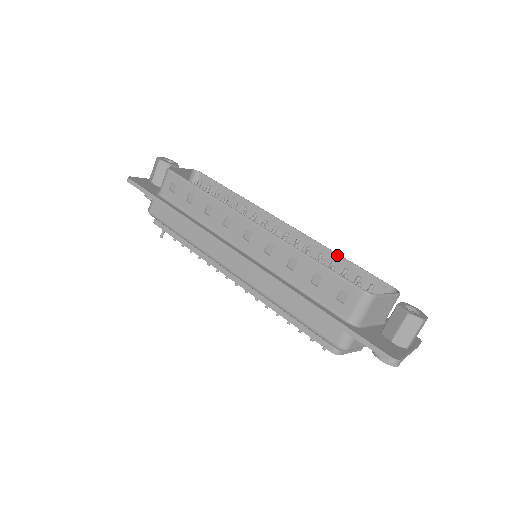
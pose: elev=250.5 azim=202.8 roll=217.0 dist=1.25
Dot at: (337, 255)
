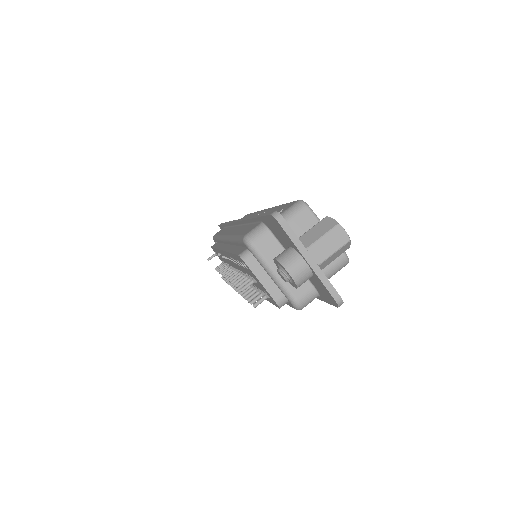
Dot at: occluded
